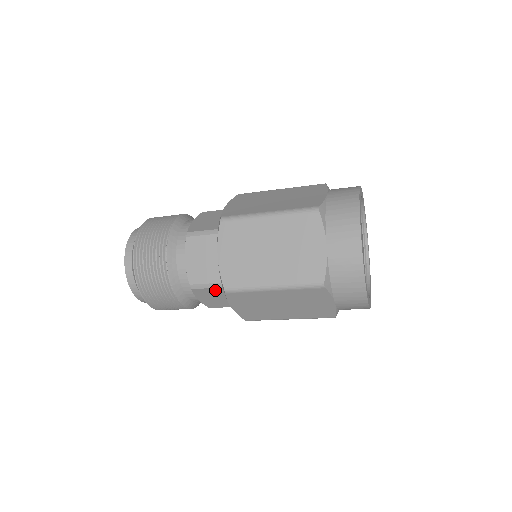
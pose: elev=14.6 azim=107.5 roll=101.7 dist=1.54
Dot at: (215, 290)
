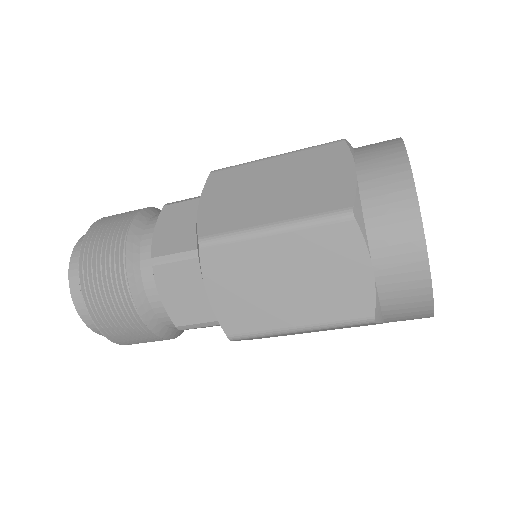
Dot at: occluded
